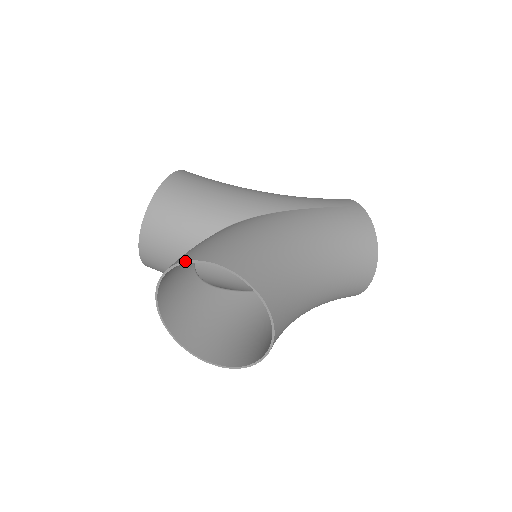
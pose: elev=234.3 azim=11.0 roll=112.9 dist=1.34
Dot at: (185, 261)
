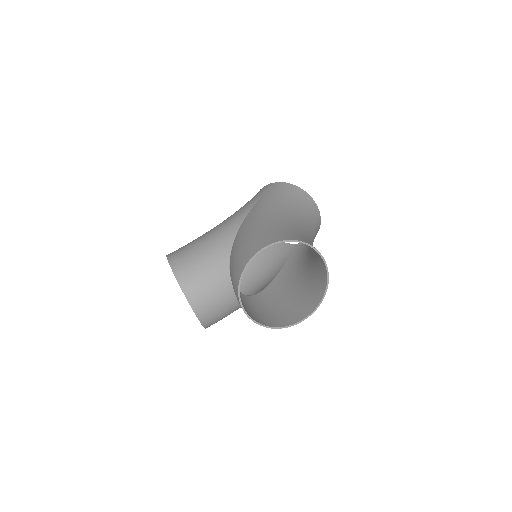
Dot at: (245, 266)
